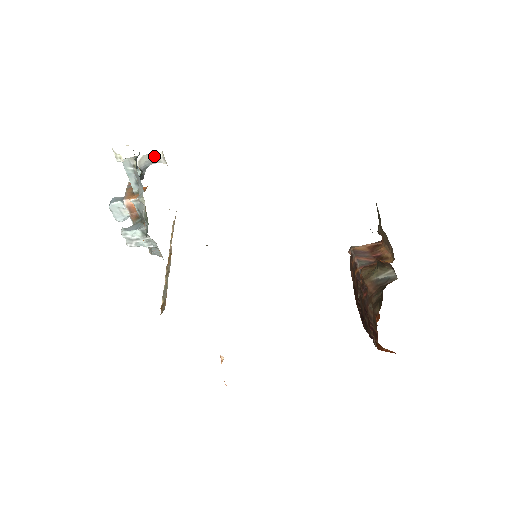
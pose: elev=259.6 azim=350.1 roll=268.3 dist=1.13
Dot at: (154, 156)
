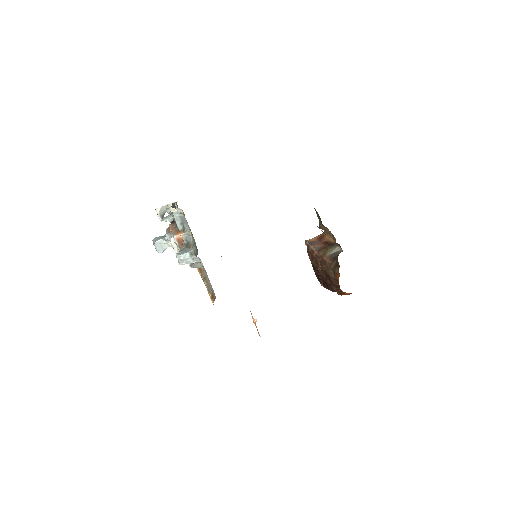
Dot at: occluded
